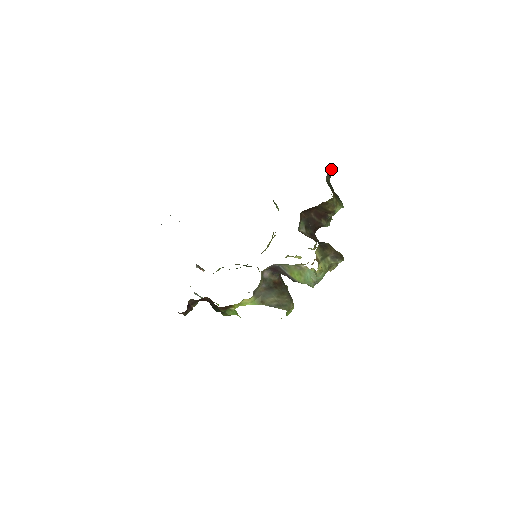
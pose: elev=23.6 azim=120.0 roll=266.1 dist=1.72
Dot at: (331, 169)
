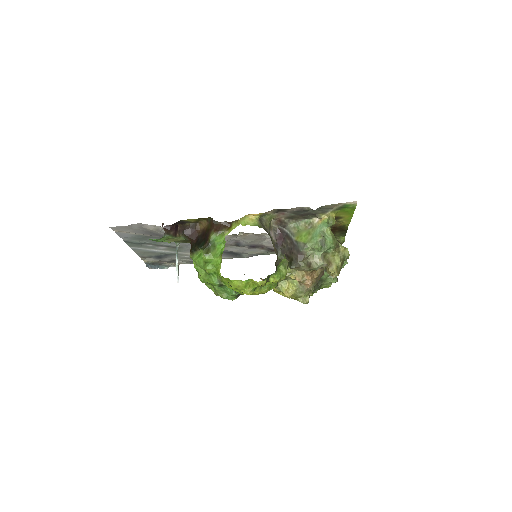
Dot at: occluded
